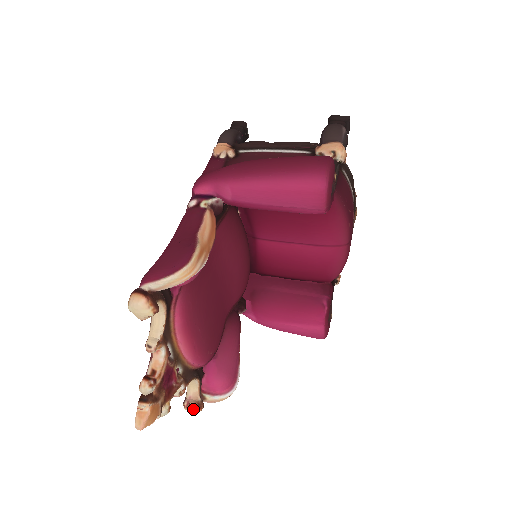
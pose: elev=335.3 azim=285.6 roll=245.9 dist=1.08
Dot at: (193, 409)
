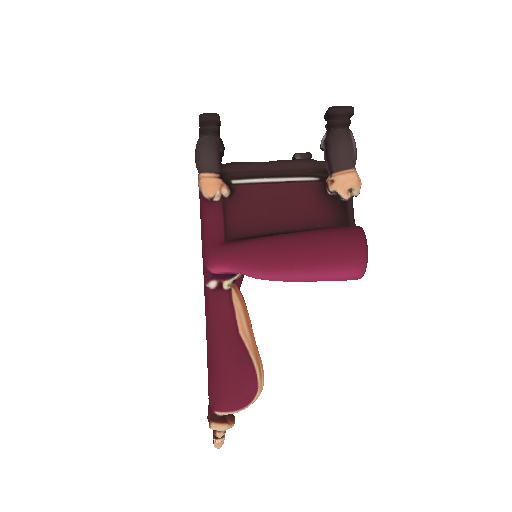
Dot at: occluded
